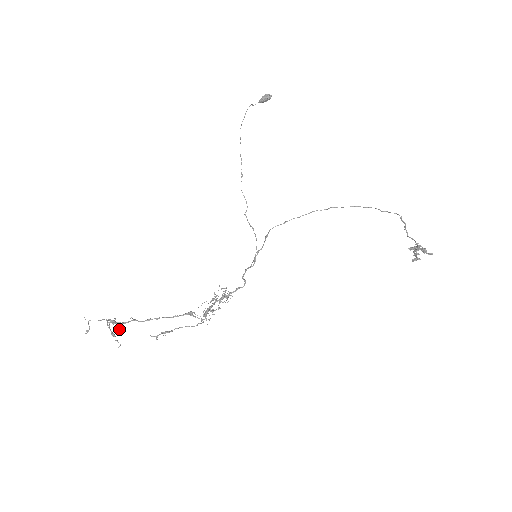
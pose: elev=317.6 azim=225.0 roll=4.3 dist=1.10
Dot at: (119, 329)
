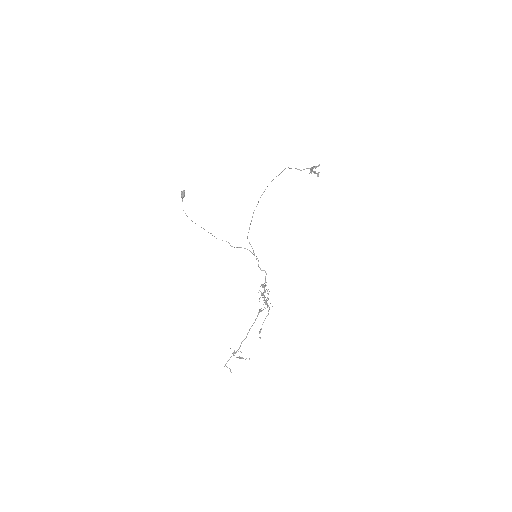
Dot at: occluded
